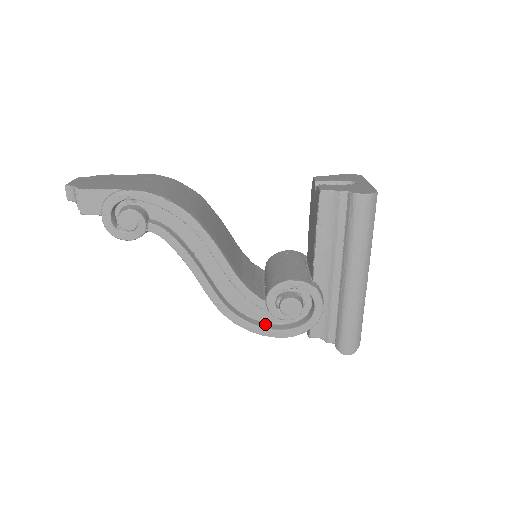
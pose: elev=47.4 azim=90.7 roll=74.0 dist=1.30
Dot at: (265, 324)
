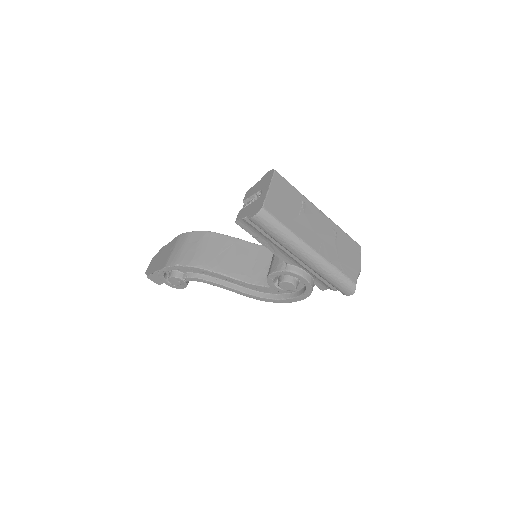
Dot at: (288, 295)
